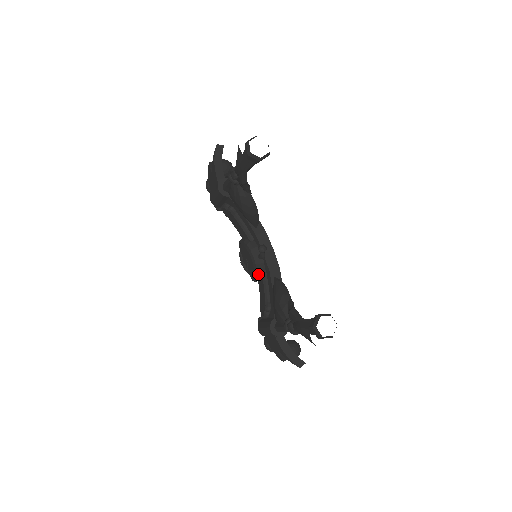
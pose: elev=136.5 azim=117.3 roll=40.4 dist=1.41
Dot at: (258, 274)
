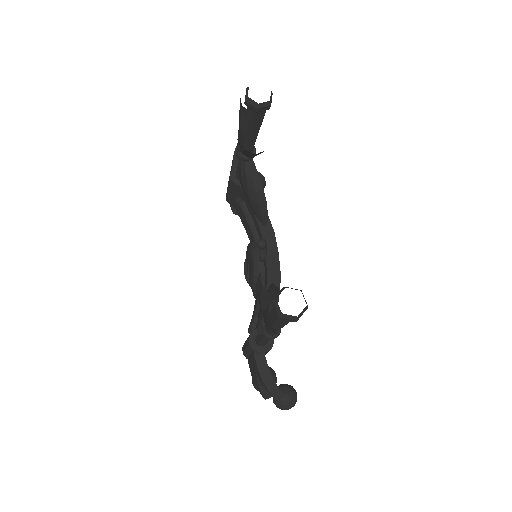
Dot at: (256, 281)
